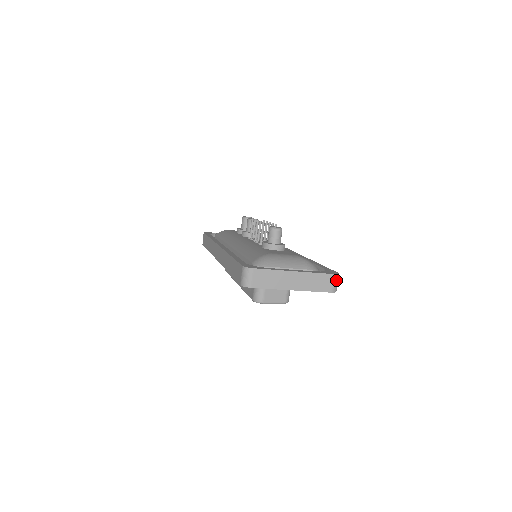
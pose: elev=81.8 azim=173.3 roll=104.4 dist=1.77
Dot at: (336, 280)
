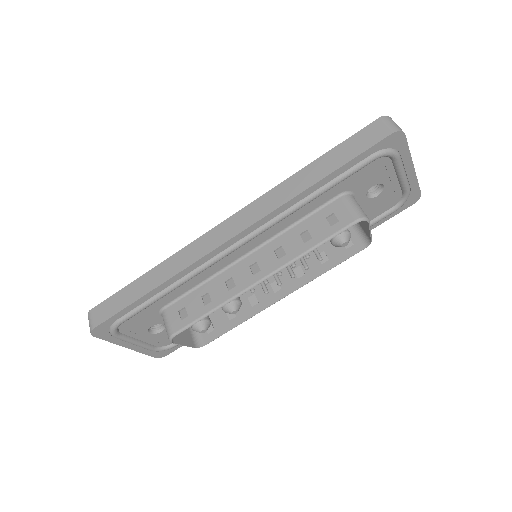
Dot at: occluded
